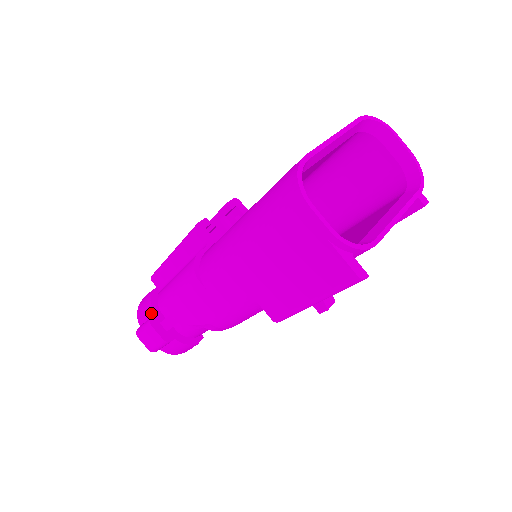
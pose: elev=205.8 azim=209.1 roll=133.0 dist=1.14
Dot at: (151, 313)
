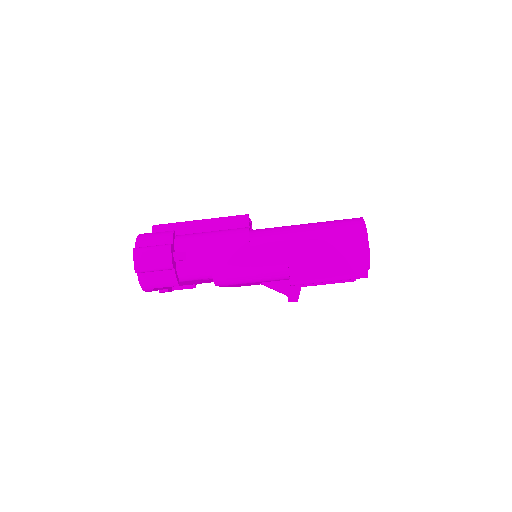
Dot at: (169, 242)
